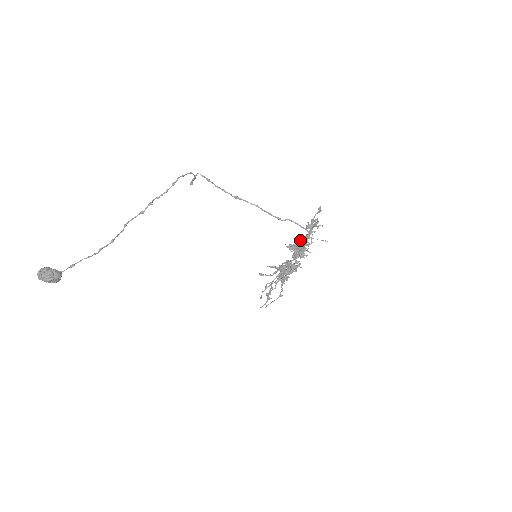
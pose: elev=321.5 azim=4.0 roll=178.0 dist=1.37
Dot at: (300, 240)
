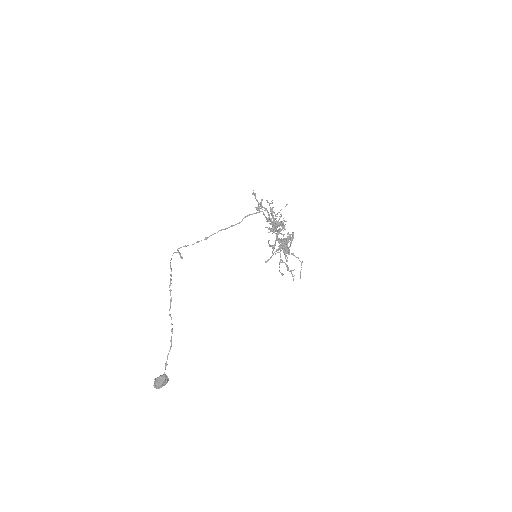
Dot at: (267, 221)
